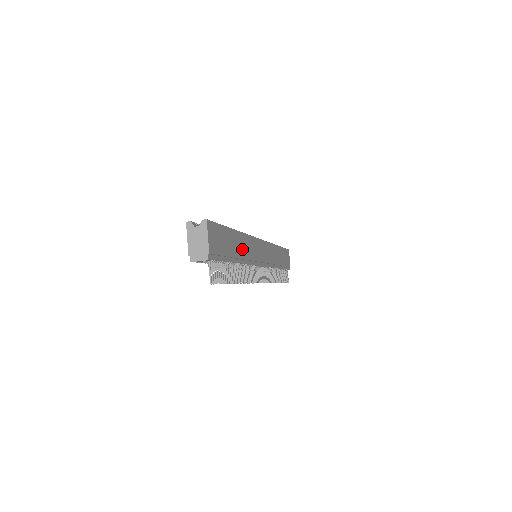
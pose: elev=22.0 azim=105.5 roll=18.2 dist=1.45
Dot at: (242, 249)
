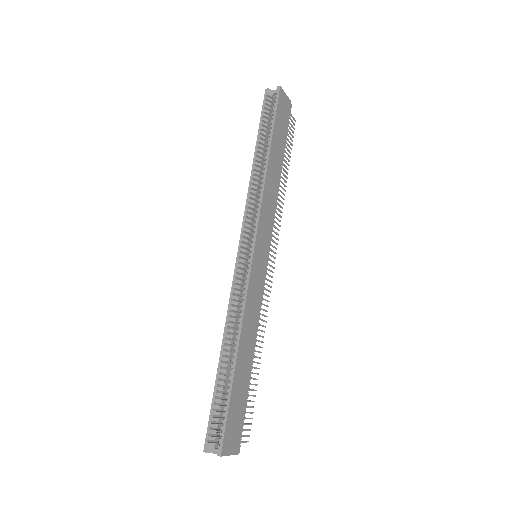
Dot at: (249, 343)
